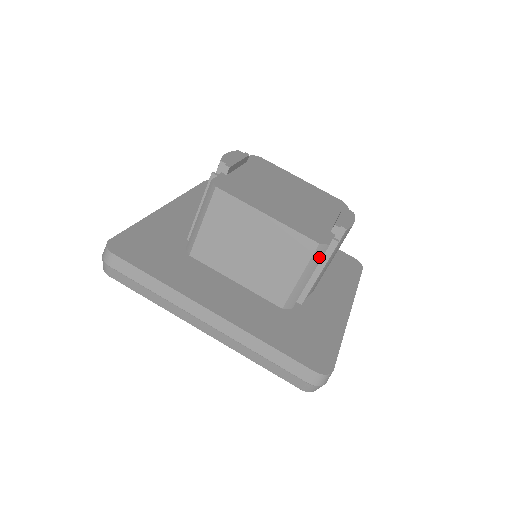
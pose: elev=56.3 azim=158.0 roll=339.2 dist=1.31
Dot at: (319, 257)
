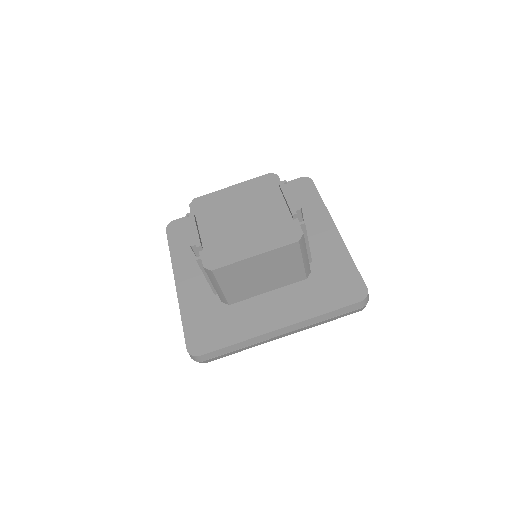
Dot at: (303, 243)
